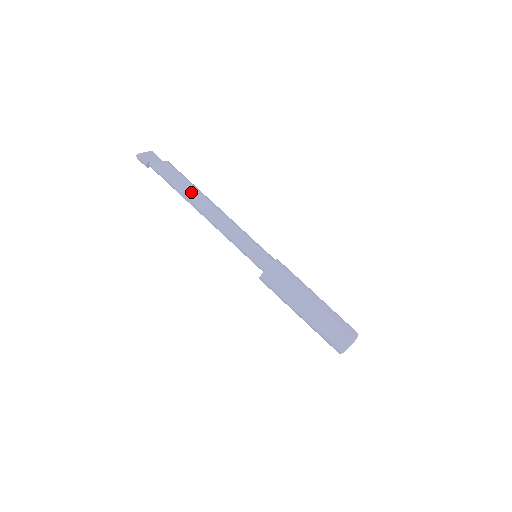
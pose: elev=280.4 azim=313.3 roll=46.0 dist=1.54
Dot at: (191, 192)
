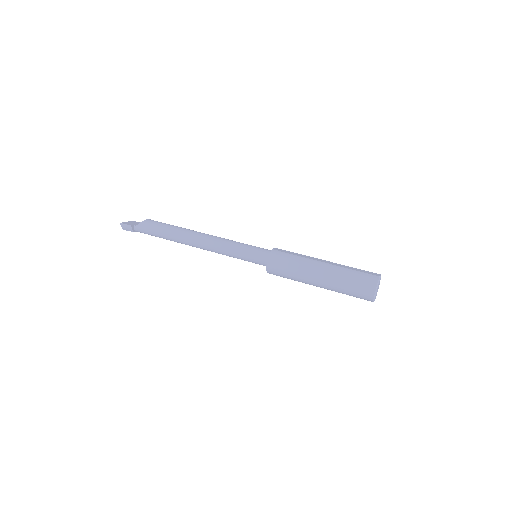
Dot at: (177, 231)
